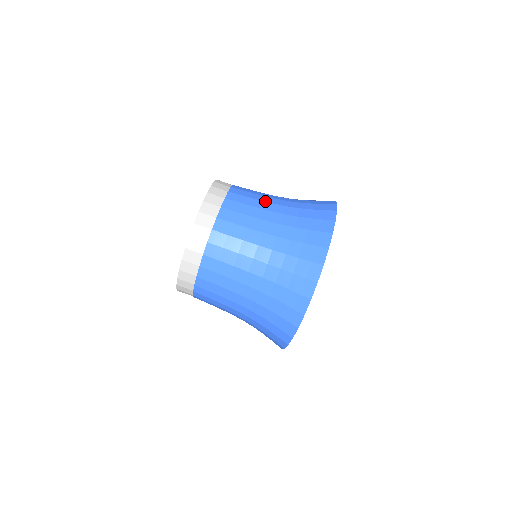
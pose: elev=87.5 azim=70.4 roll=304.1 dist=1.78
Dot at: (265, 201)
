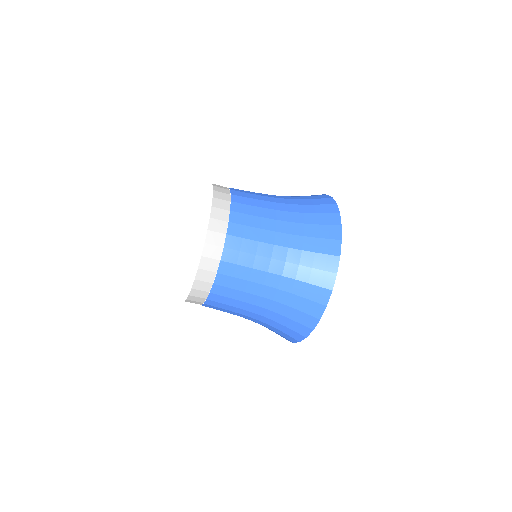
Dot at: (268, 201)
